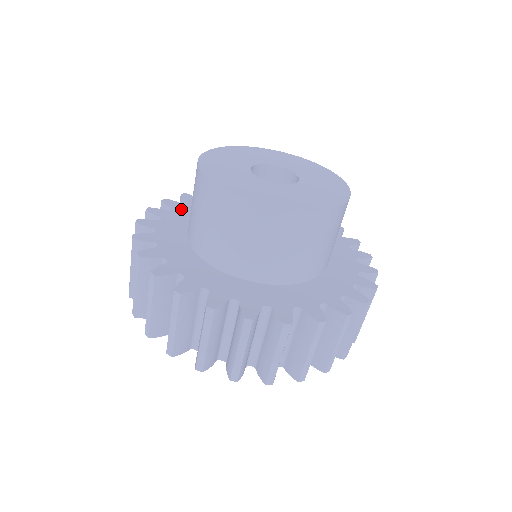
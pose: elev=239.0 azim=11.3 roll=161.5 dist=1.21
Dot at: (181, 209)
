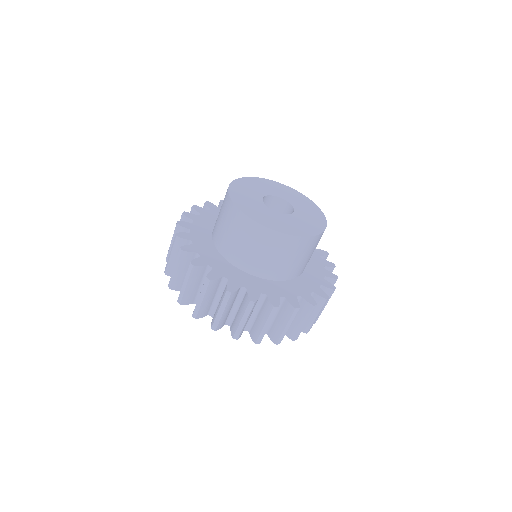
Dot at: (206, 215)
